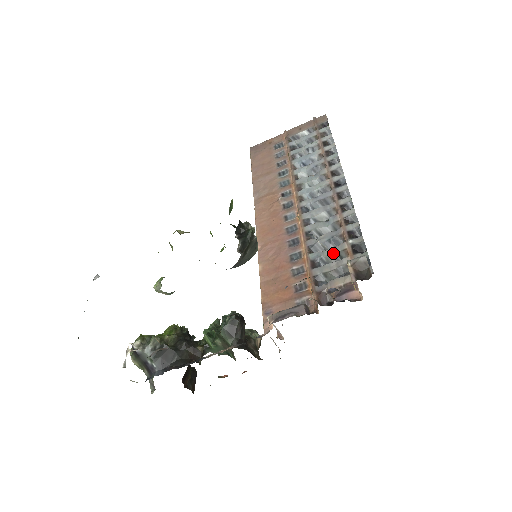
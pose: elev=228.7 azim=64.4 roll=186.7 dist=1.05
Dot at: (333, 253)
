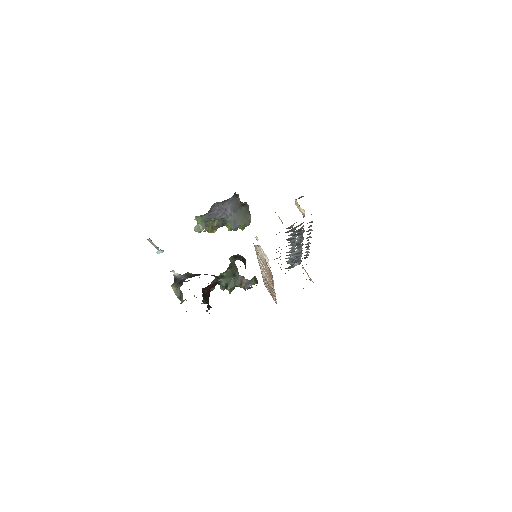
Dot at: (296, 230)
